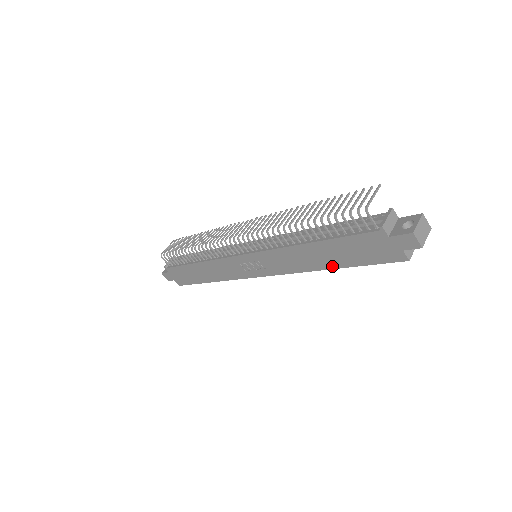
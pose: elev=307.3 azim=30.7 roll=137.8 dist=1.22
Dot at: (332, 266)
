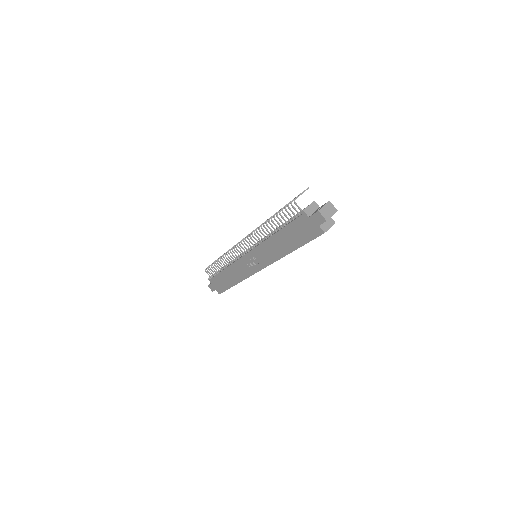
Dot at: (291, 249)
